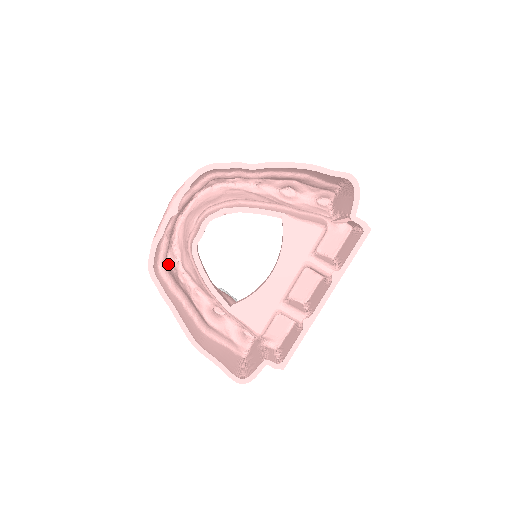
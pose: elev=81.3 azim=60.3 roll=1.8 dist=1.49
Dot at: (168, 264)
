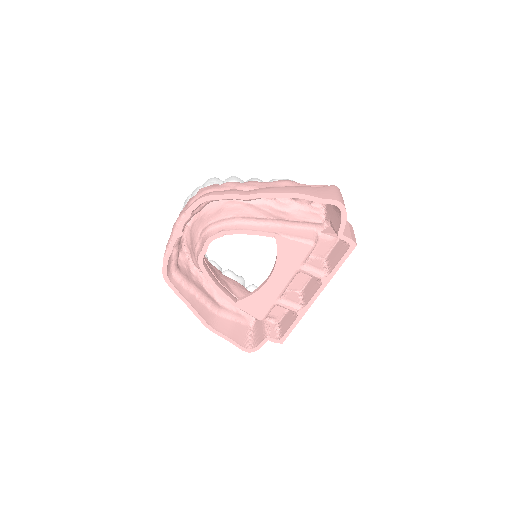
Dot at: (180, 264)
